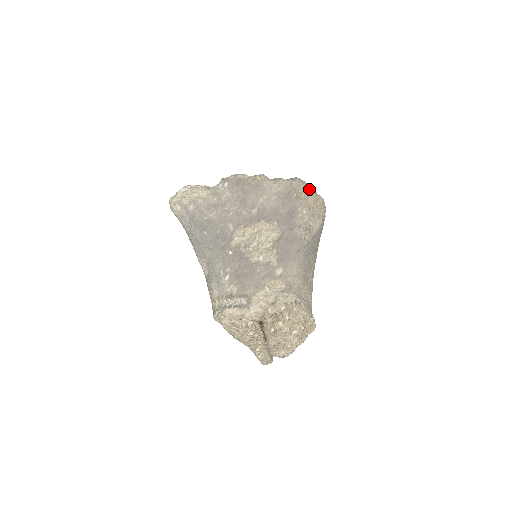
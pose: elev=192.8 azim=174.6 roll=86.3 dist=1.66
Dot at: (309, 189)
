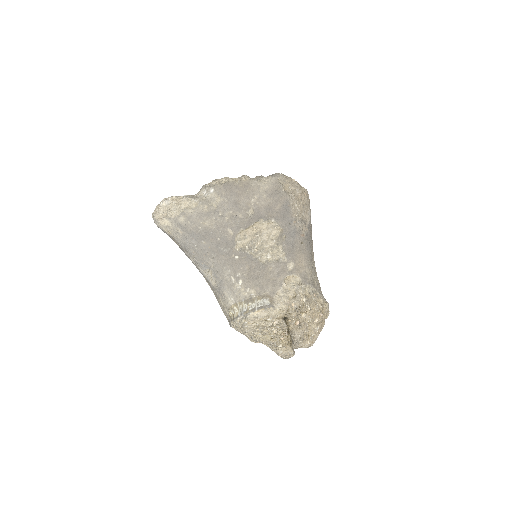
Dot at: (293, 182)
